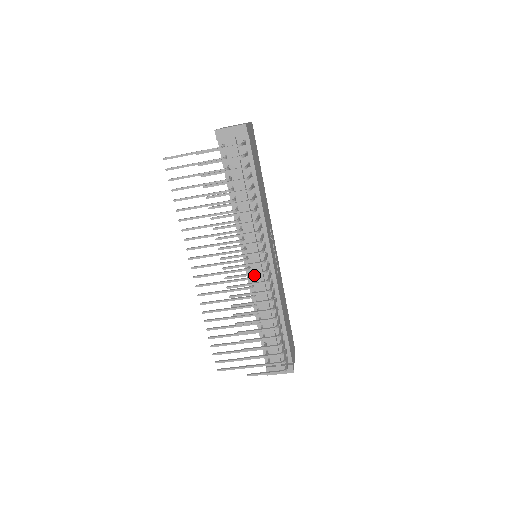
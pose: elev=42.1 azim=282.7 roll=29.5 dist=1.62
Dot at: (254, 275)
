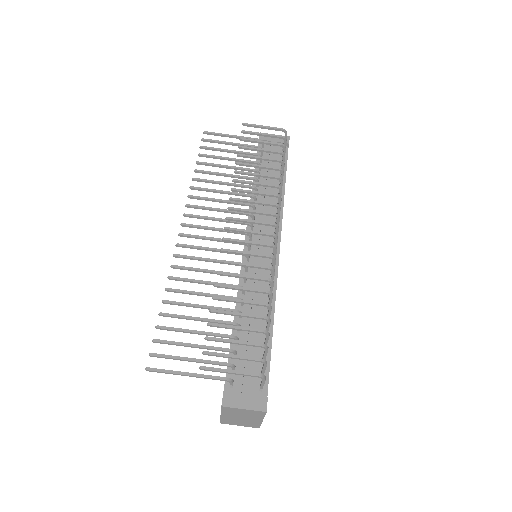
Dot at: (251, 261)
